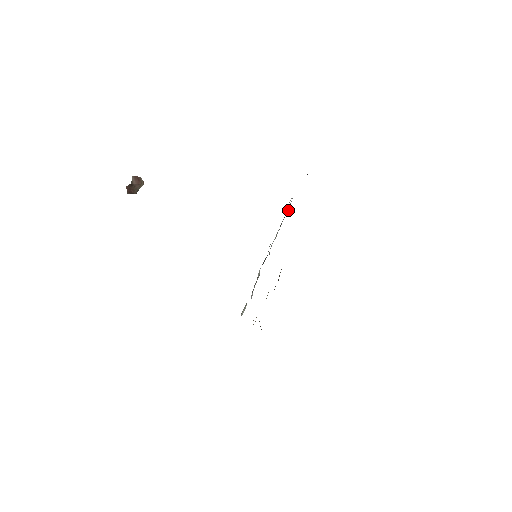
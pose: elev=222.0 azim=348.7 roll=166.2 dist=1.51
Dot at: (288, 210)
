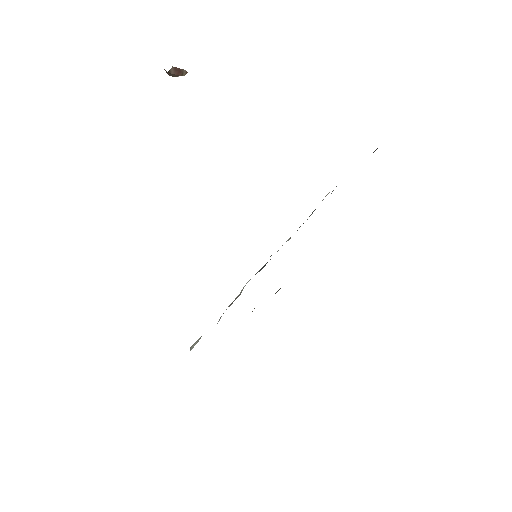
Dot at: occluded
